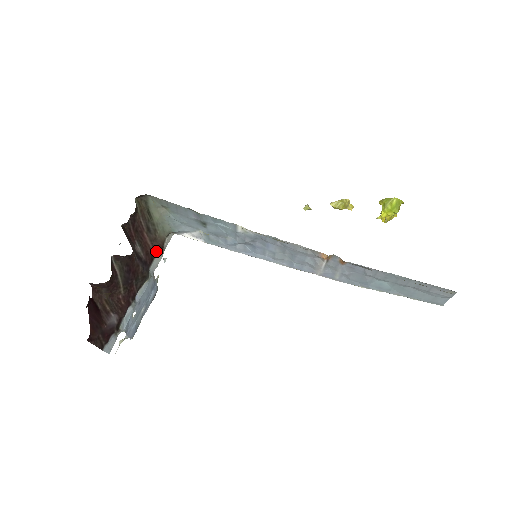
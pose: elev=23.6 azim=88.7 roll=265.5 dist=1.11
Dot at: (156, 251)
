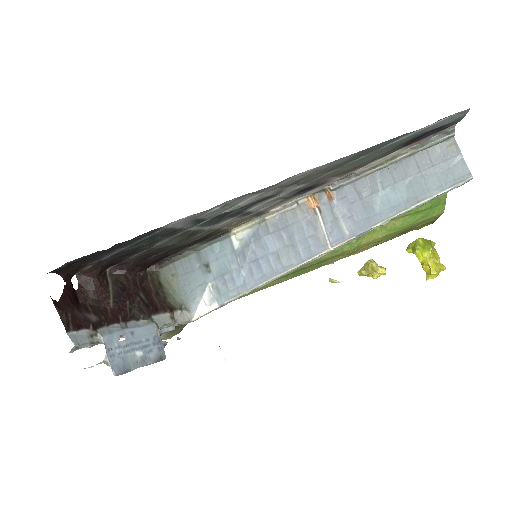
Dot at: (163, 309)
